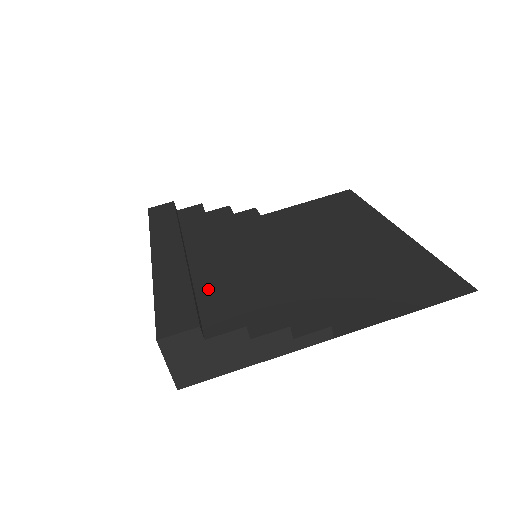
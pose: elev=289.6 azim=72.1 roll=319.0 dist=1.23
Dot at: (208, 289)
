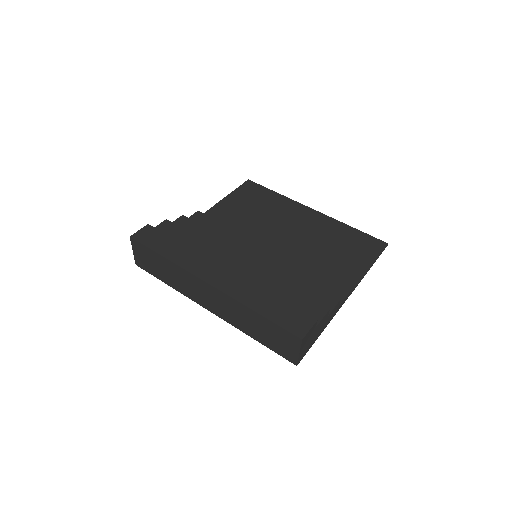
Dot at: (274, 293)
